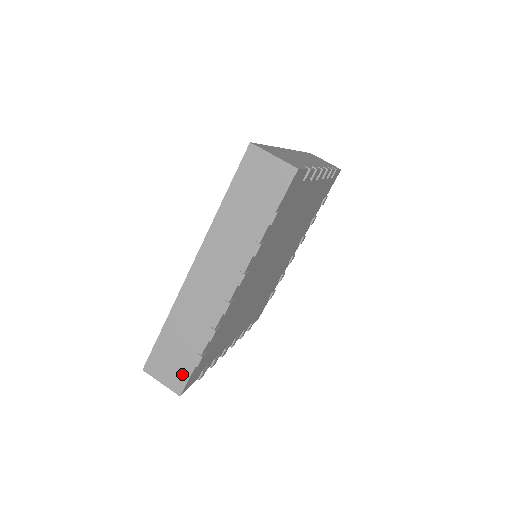
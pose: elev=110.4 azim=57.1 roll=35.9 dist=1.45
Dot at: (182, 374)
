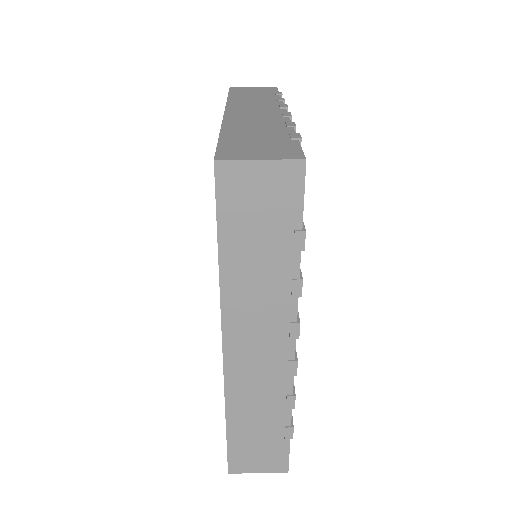
Dot at: (286, 147)
